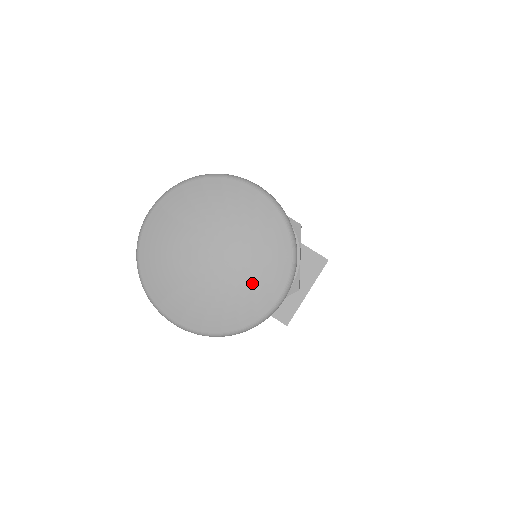
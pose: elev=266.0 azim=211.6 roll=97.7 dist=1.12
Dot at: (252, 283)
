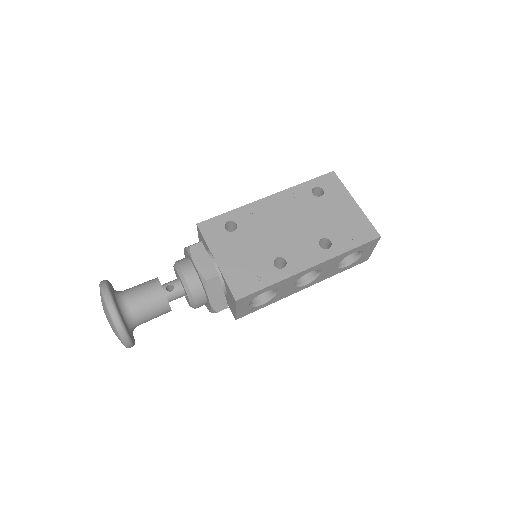
Dot at: occluded
